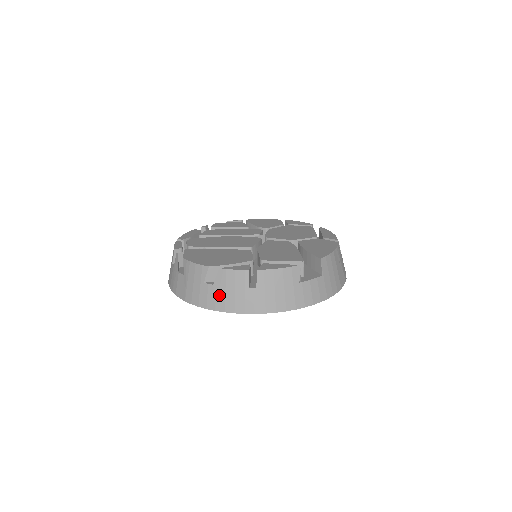
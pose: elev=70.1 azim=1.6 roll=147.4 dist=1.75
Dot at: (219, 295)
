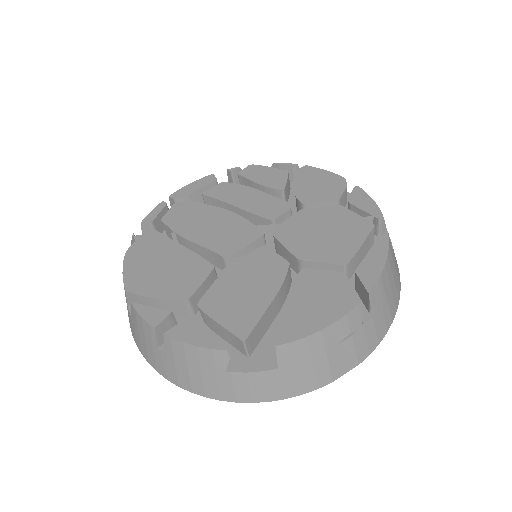
Dot at: (135, 332)
